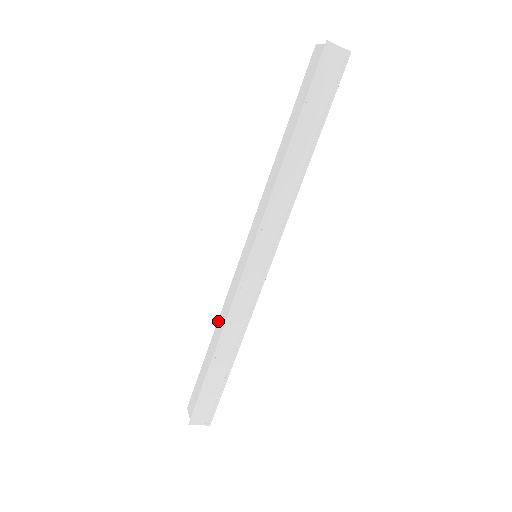
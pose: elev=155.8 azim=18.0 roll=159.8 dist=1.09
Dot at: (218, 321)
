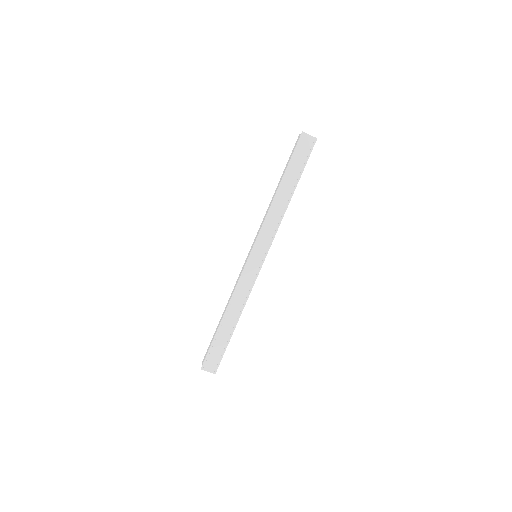
Dot at: (229, 299)
